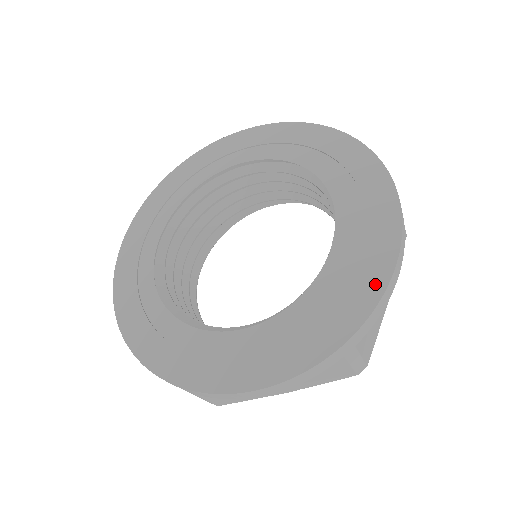
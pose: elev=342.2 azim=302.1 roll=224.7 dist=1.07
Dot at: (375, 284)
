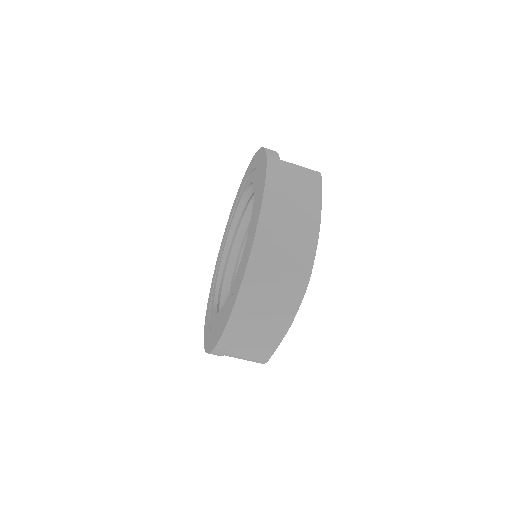
Dot at: (222, 328)
